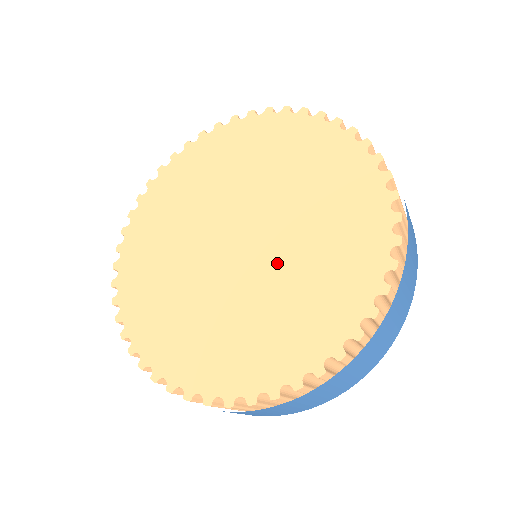
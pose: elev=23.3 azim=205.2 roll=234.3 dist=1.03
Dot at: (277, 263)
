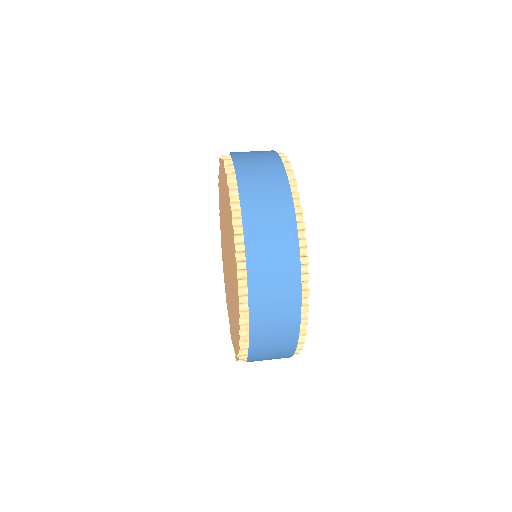
Dot at: (231, 289)
